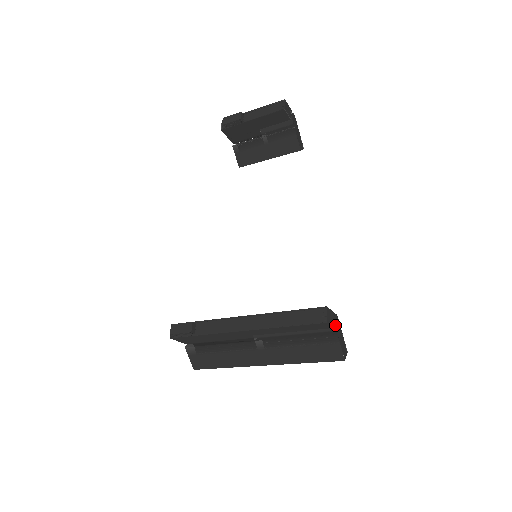
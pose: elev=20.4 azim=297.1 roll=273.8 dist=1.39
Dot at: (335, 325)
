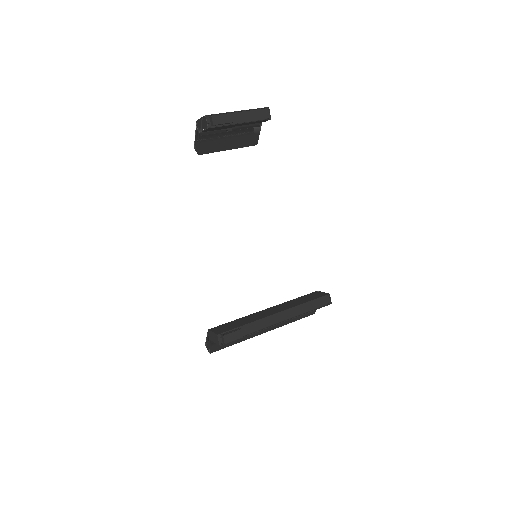
Dot at: occluded
